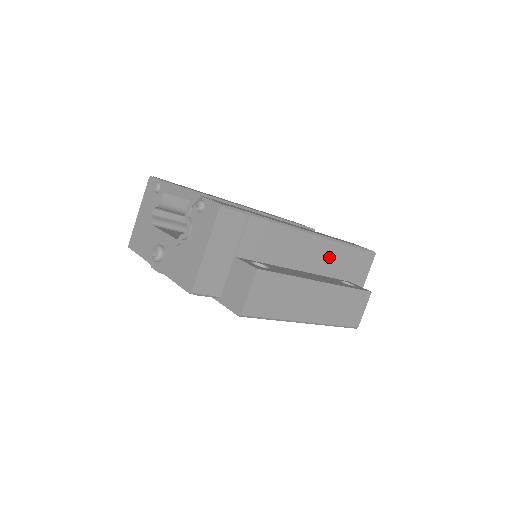
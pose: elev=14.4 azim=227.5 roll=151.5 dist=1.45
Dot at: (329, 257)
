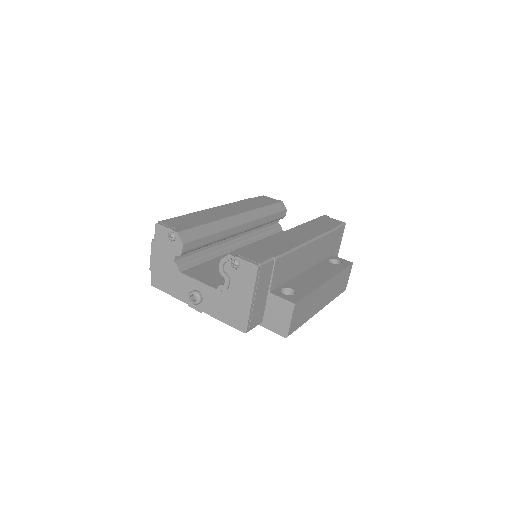
Dot at: (320, 249)
